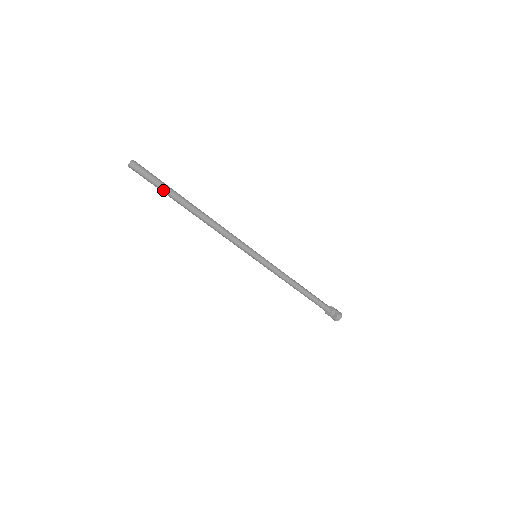
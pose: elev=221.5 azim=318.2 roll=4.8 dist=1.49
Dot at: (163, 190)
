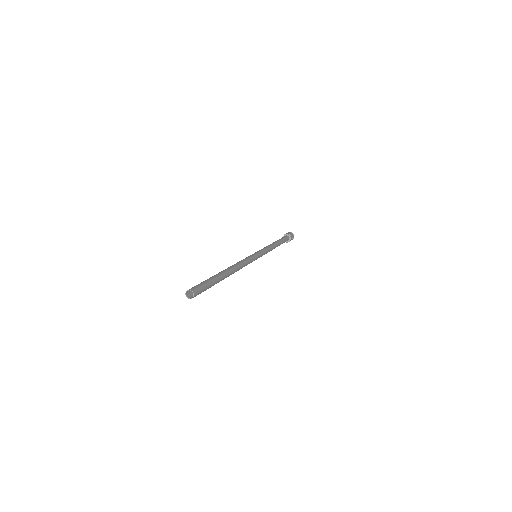
Dot at: occluded
